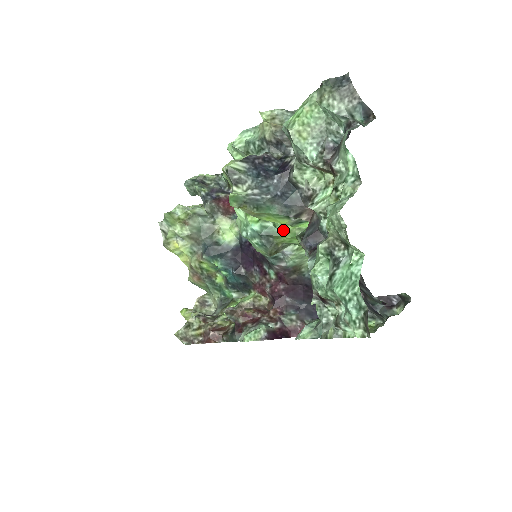
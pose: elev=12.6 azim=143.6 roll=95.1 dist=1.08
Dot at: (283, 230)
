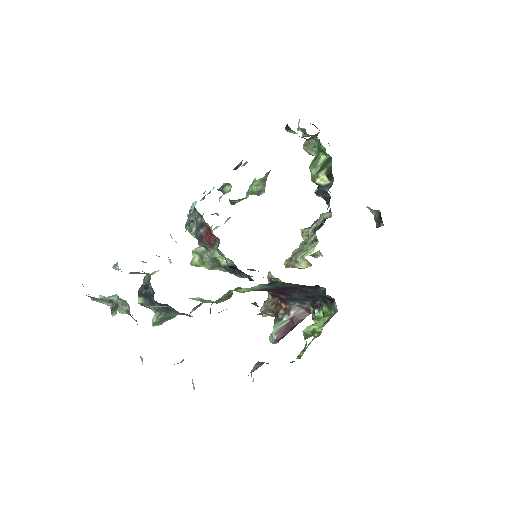
Dot at: (205, 302)
